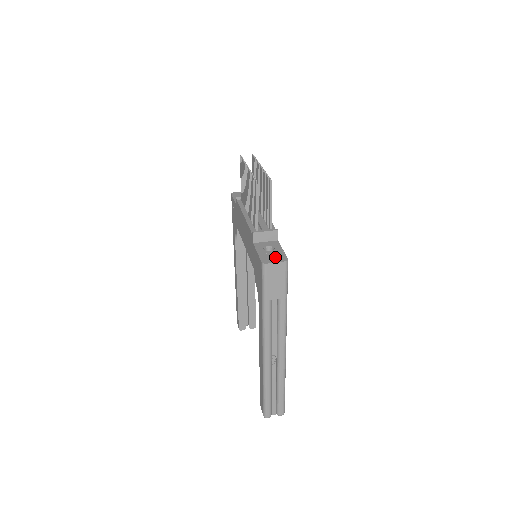
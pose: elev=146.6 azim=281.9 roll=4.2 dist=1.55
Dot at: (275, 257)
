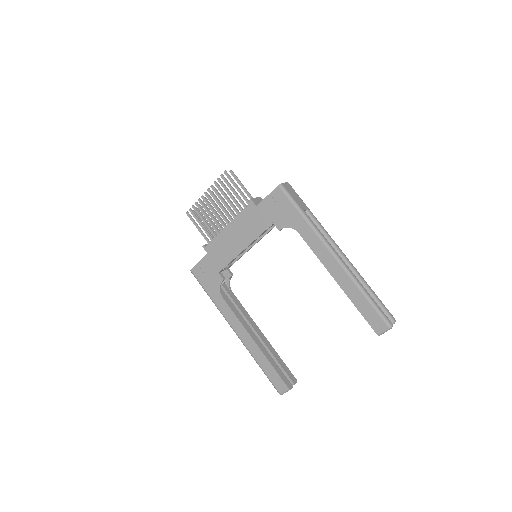
Dot at: occluded
